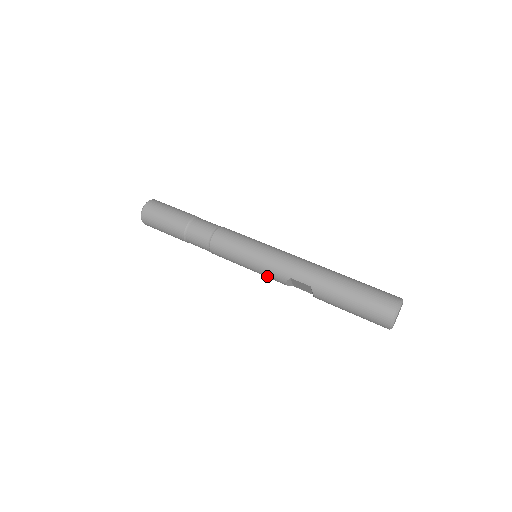
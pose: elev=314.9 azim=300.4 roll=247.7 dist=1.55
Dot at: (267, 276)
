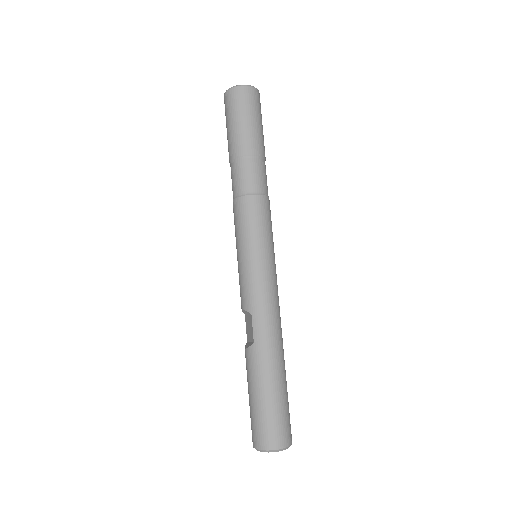
Dot at: (240, 283)
